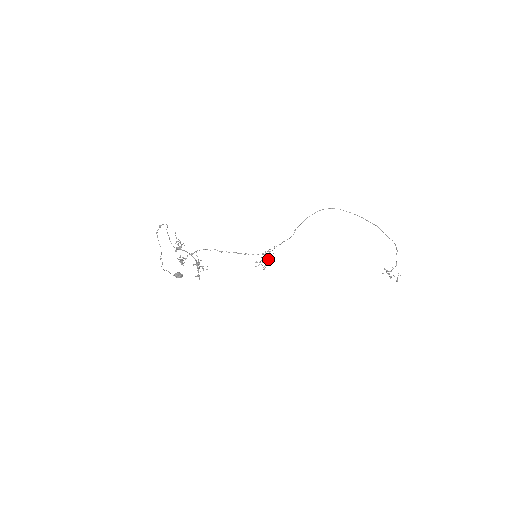
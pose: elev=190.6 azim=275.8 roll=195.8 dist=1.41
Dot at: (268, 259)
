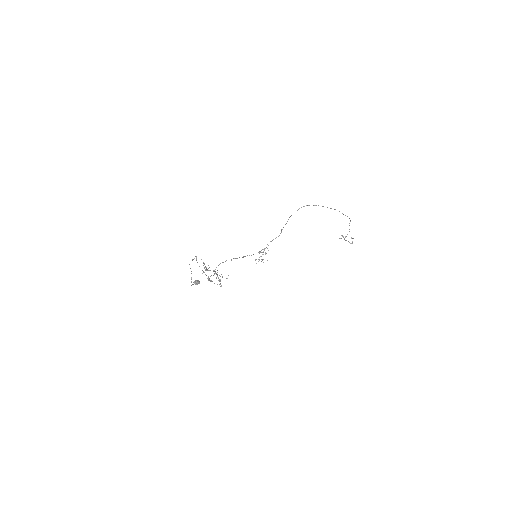
Dot at: occluded
